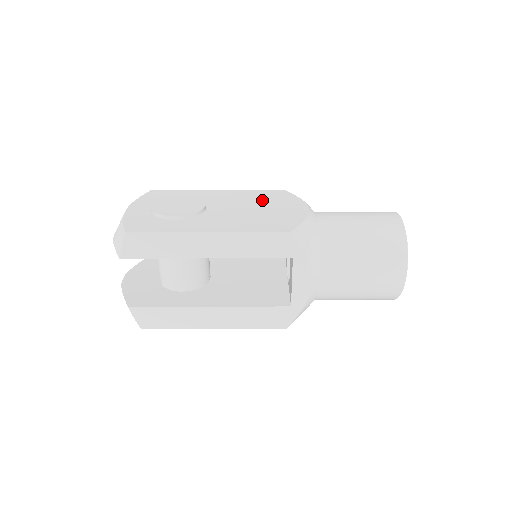
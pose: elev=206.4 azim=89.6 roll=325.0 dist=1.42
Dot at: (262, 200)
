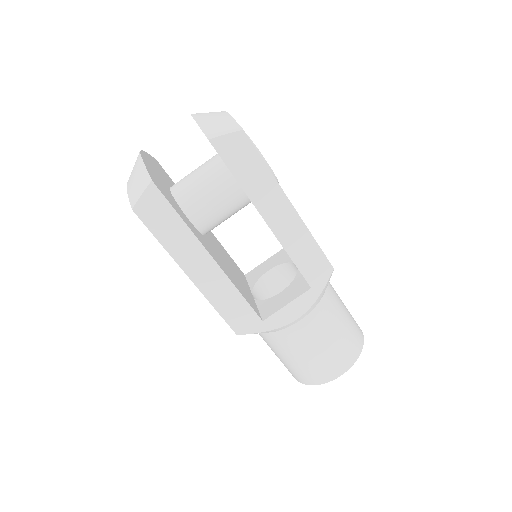
Dot at: occluded
